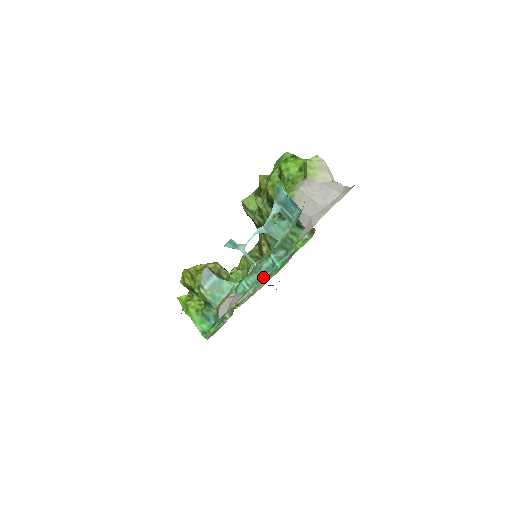
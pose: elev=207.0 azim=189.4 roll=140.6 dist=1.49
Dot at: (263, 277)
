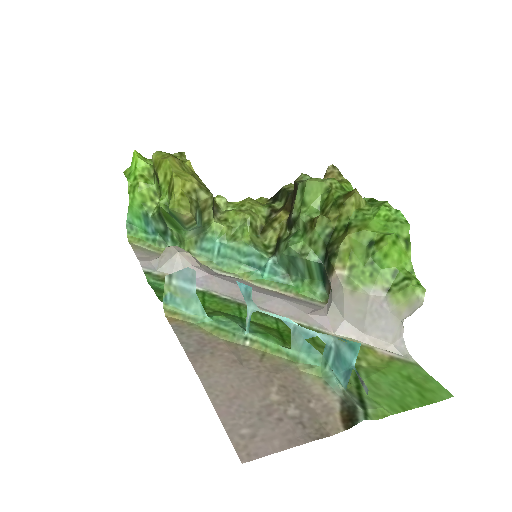
Dot at: occluded
